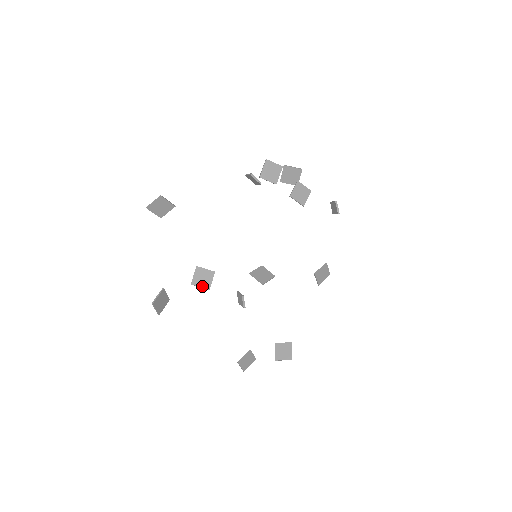
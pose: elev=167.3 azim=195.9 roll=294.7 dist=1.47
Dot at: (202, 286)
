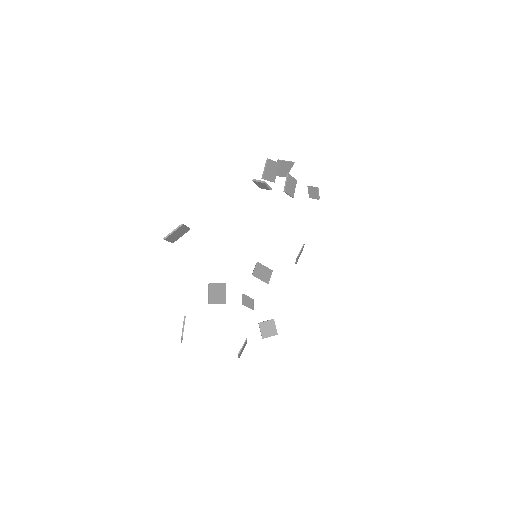
Dot at: (219, 302)
